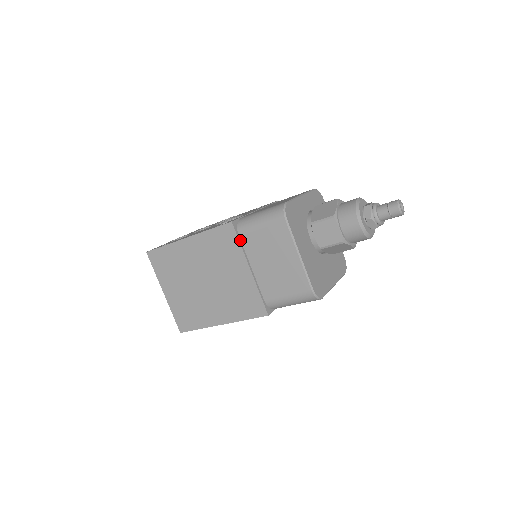
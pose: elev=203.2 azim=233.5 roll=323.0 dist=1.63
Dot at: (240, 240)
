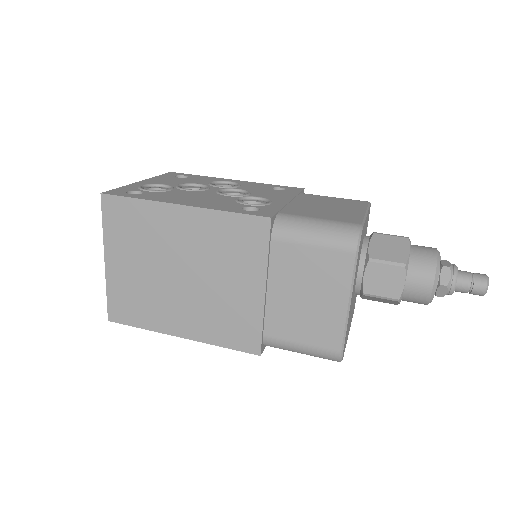
Dot at: (269, 247)
